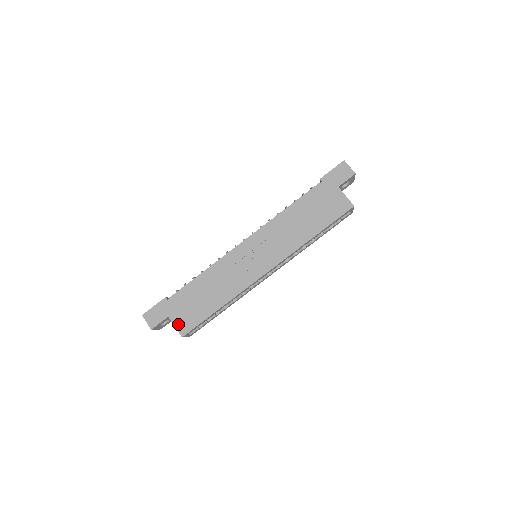
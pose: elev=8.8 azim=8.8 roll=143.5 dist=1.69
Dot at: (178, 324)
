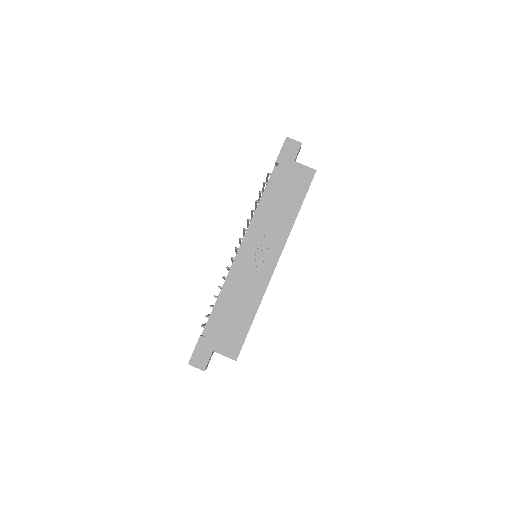
Dot at: (226, 352)
